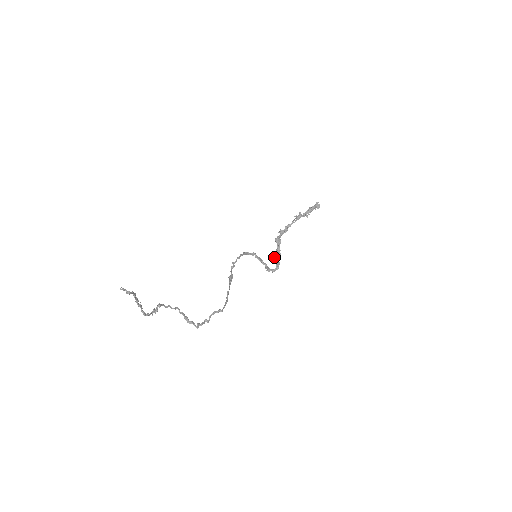
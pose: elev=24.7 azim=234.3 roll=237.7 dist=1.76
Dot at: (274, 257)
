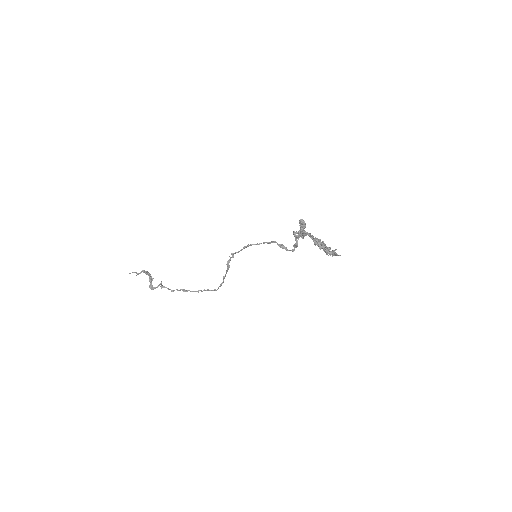
Dot at: (294, 236)
